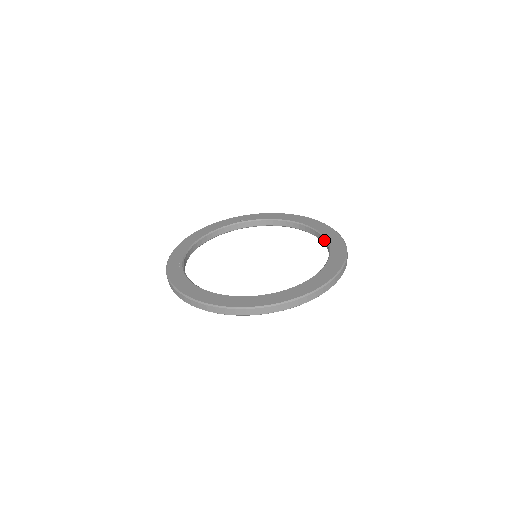
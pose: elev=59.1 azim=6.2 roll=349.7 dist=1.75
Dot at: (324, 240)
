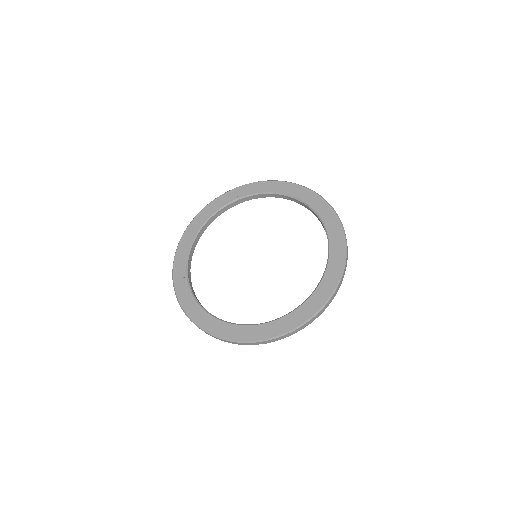
Dot at: (322, 225)
